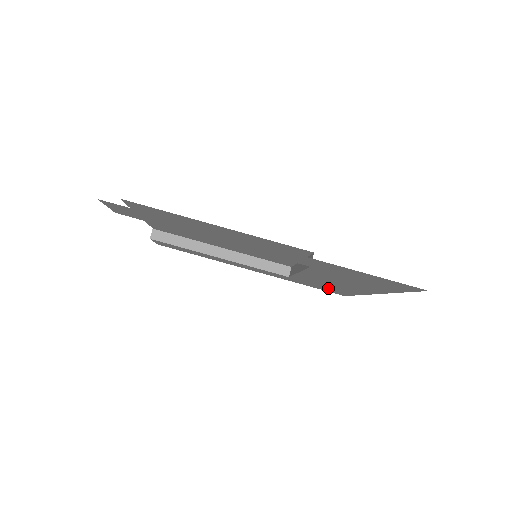
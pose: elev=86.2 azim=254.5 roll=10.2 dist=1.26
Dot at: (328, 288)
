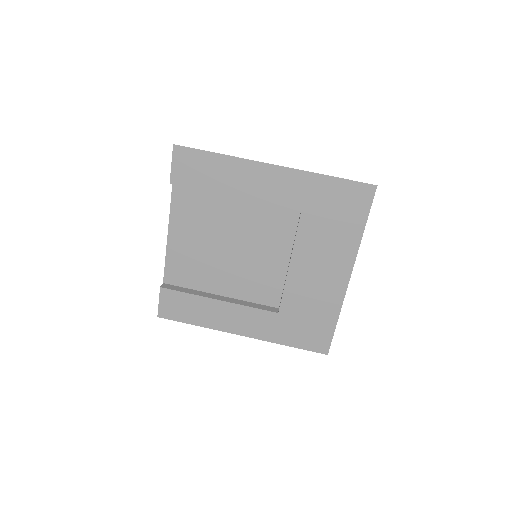
Dot at: (312, 323)
